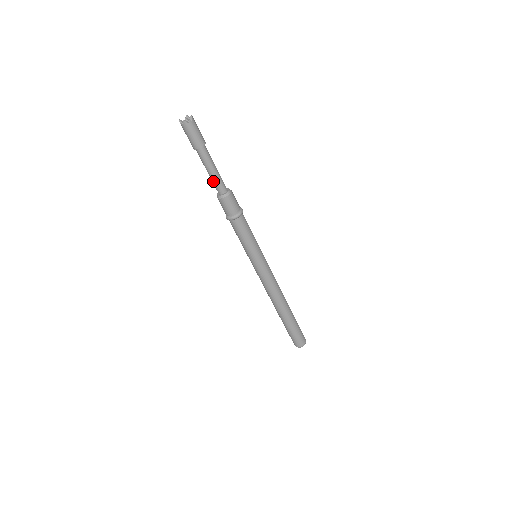
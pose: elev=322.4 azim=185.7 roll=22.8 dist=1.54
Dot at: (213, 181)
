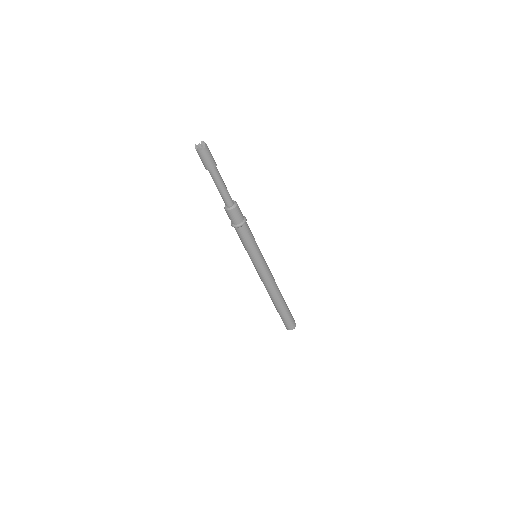
Dot at: (221, 195)
